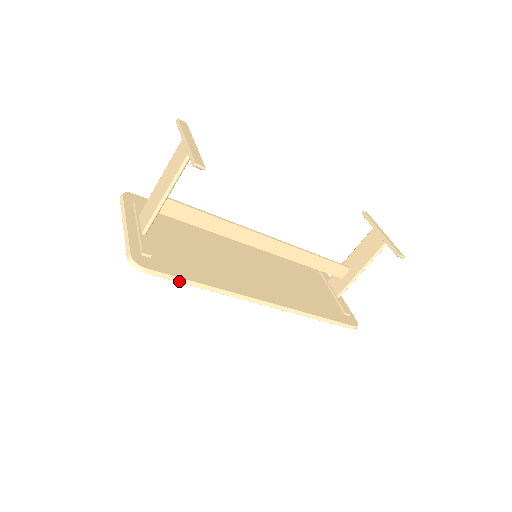
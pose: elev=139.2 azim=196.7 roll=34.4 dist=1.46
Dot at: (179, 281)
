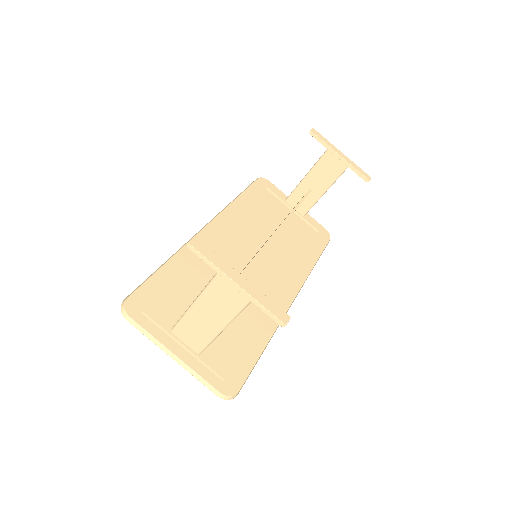
Dot at: occluded
